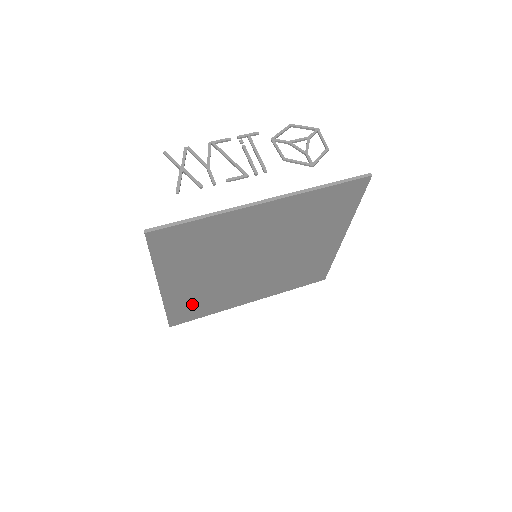
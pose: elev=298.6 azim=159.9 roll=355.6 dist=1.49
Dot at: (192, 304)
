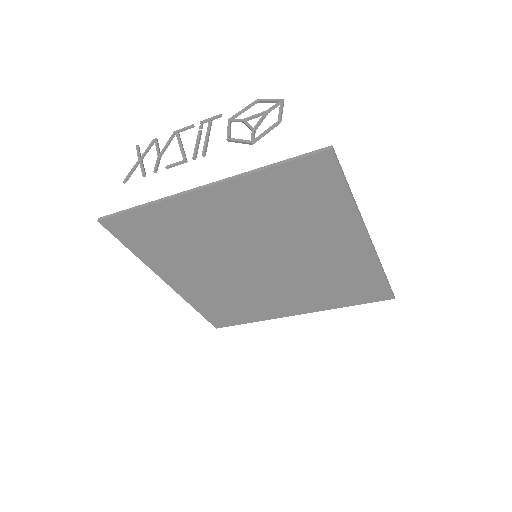
Dot at: (220, 305)
